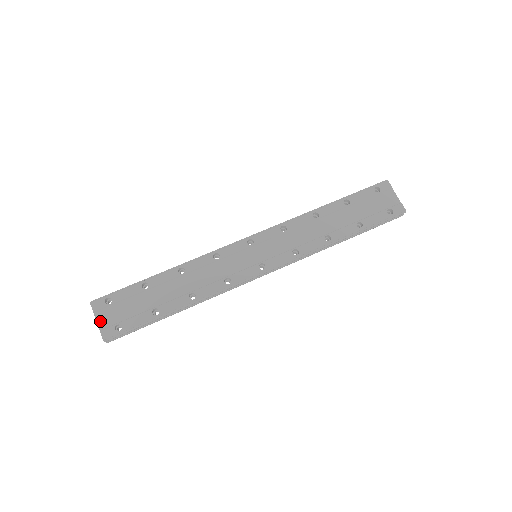
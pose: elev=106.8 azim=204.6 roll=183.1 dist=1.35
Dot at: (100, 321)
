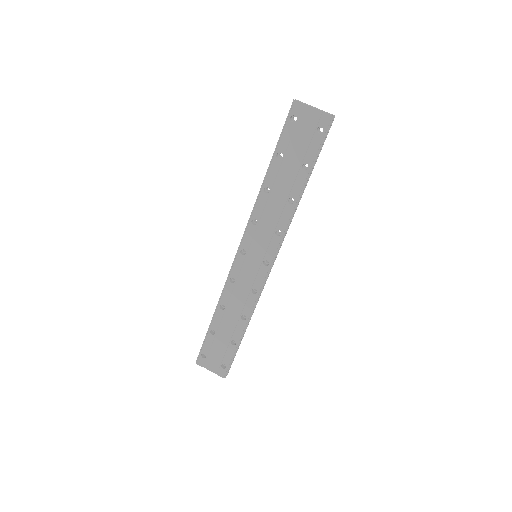
Dot at: (211, 369)
